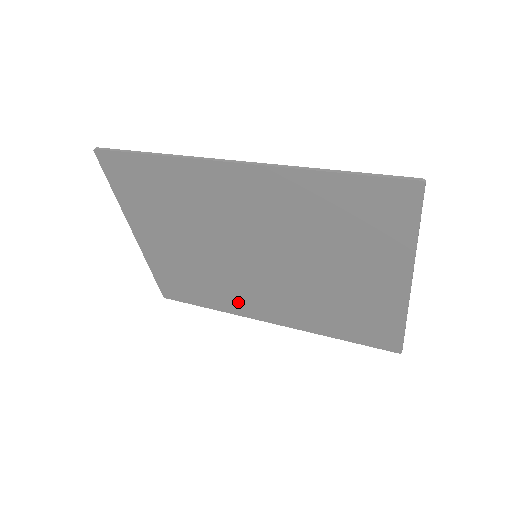
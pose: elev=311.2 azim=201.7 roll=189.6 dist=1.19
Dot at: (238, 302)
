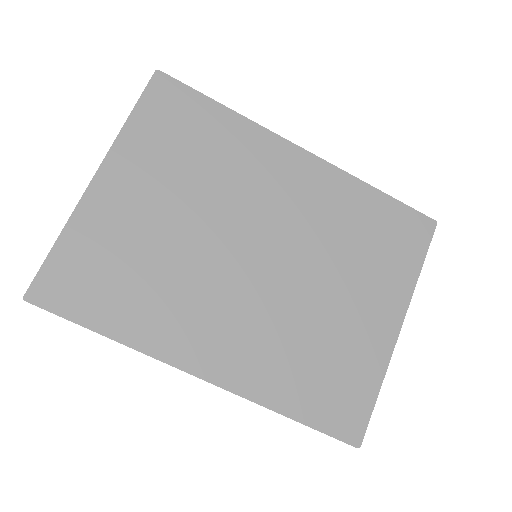
Dot at: (174, 328)
